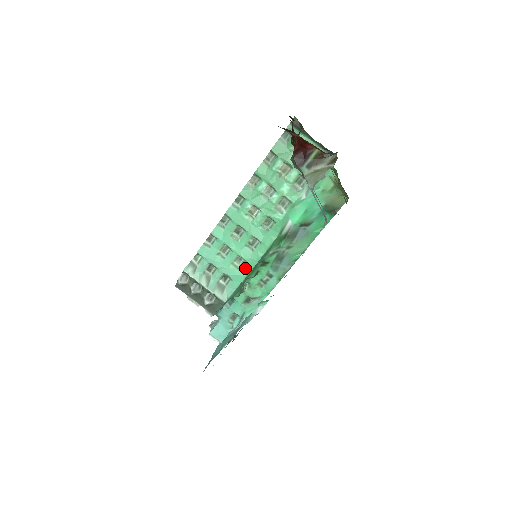
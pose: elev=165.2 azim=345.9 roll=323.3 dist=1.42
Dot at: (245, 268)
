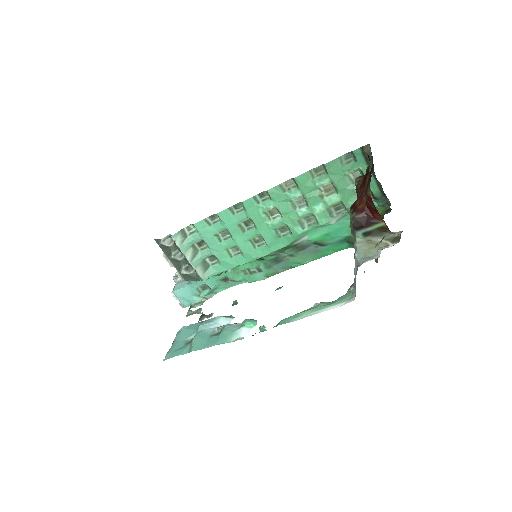
Dot at: (239, 259)
